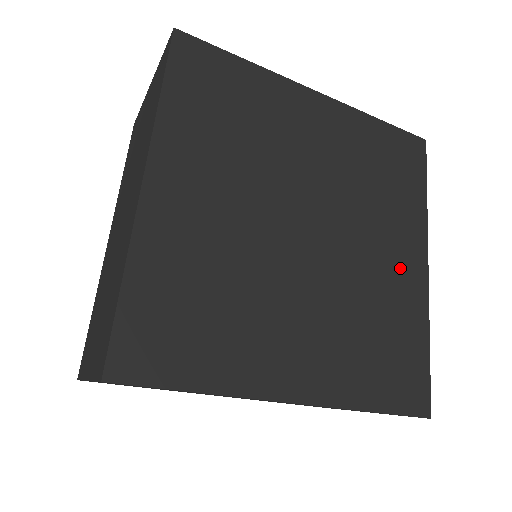
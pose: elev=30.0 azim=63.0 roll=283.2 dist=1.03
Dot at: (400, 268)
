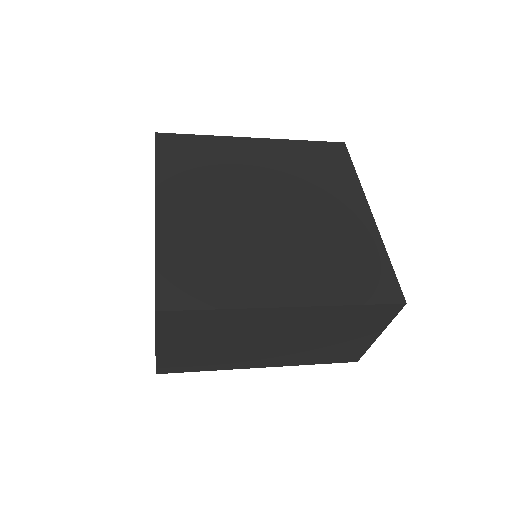
Dot at: (348, 218)
